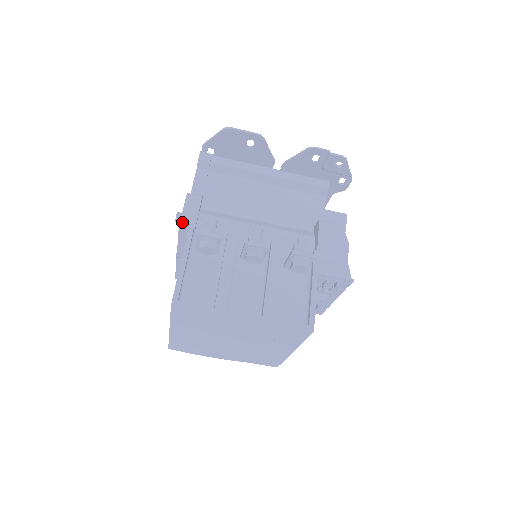
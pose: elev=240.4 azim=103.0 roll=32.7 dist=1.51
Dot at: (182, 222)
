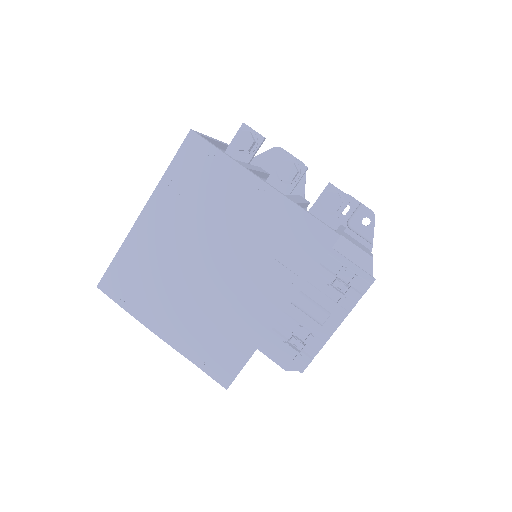
Dot at: occluded
